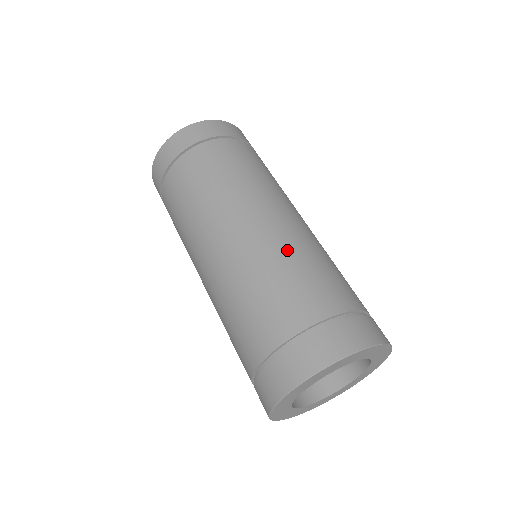
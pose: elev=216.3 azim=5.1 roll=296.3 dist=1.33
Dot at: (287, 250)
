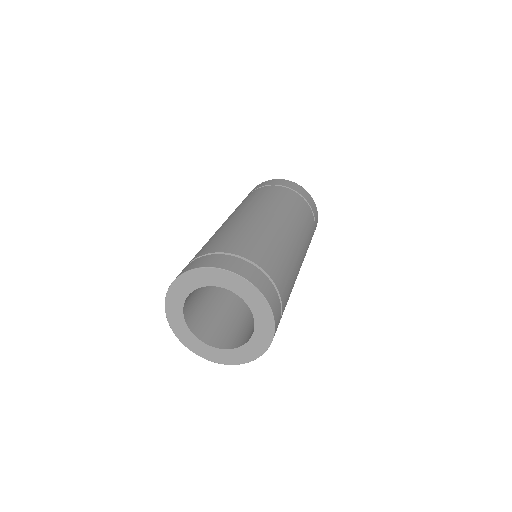
Dot at: (258, 229)
